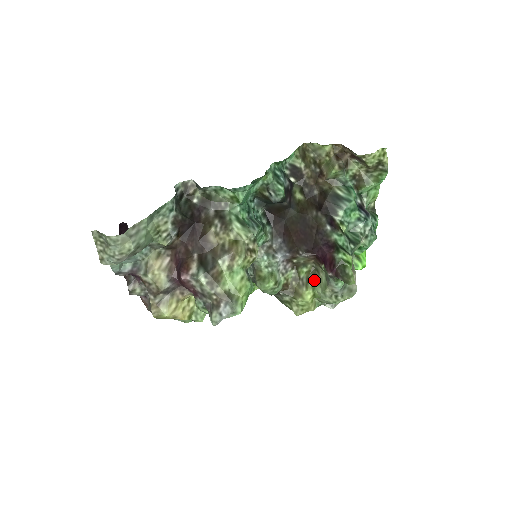
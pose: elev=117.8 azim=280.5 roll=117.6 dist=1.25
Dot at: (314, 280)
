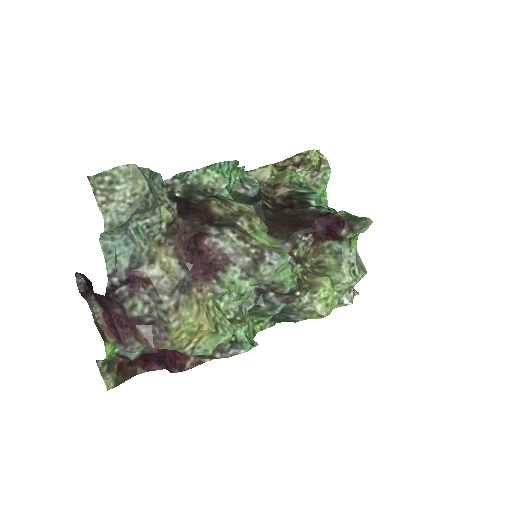
Dot at: (322, 271)
